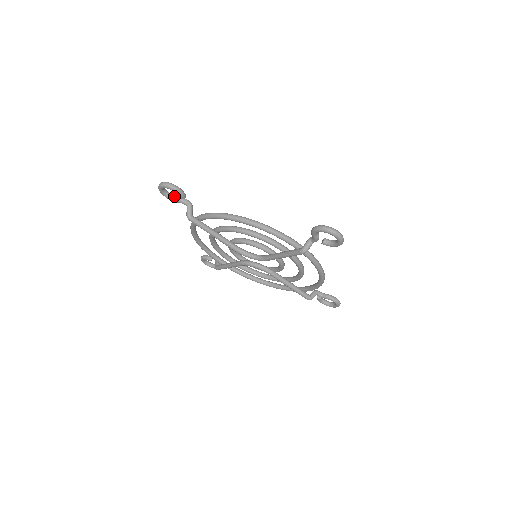
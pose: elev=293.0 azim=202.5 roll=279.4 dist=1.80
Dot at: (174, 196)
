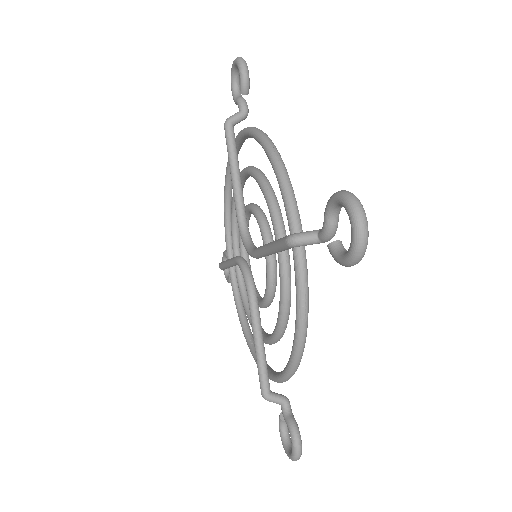
Dot at: (240, 94)
